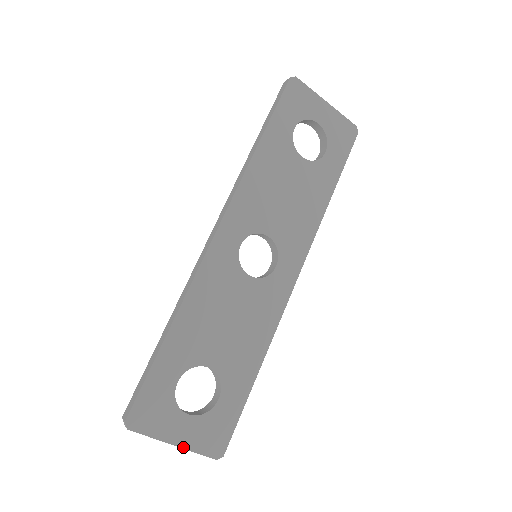
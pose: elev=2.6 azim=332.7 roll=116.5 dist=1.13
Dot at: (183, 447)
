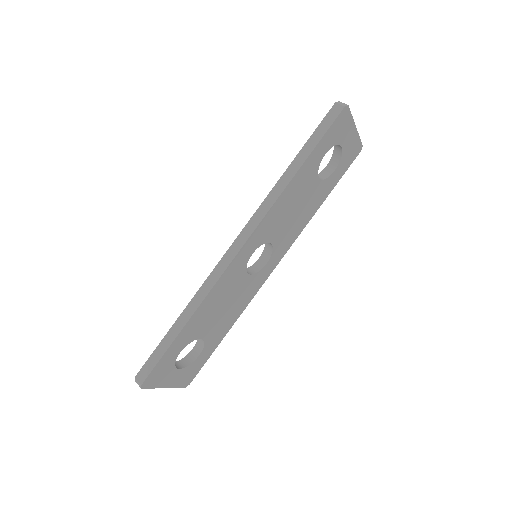
Dot at: (170, 387)
